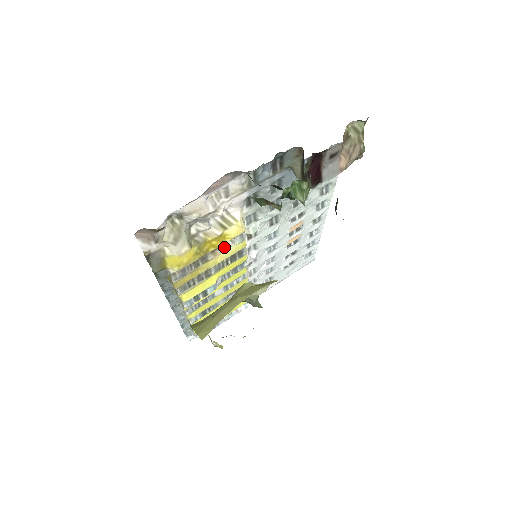
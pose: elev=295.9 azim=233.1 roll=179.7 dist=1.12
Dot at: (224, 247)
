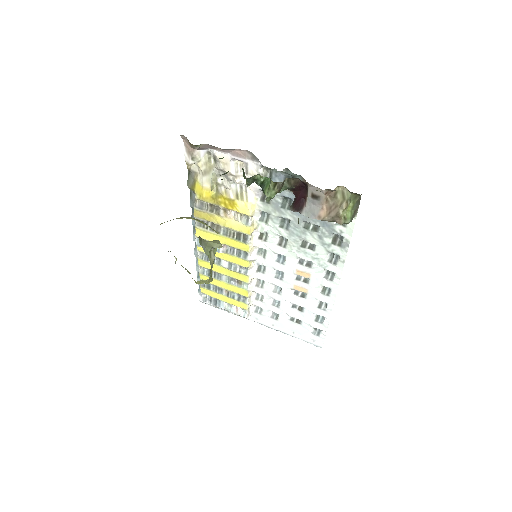
Dot at: (234, 217)
